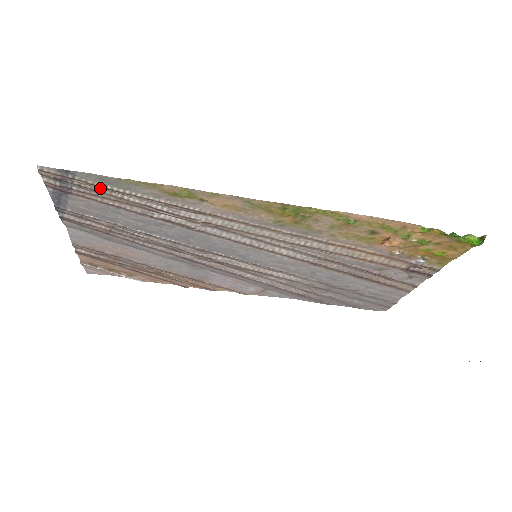
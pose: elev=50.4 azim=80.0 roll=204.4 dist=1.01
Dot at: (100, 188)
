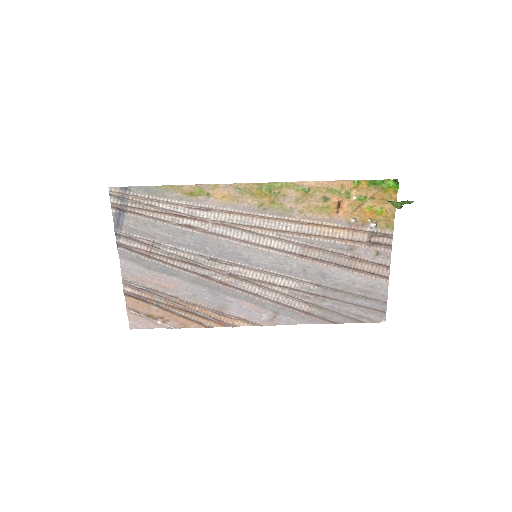
Dot at: (145, 199)
